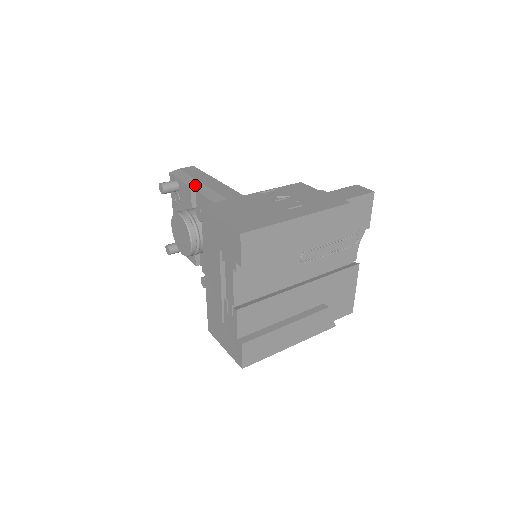
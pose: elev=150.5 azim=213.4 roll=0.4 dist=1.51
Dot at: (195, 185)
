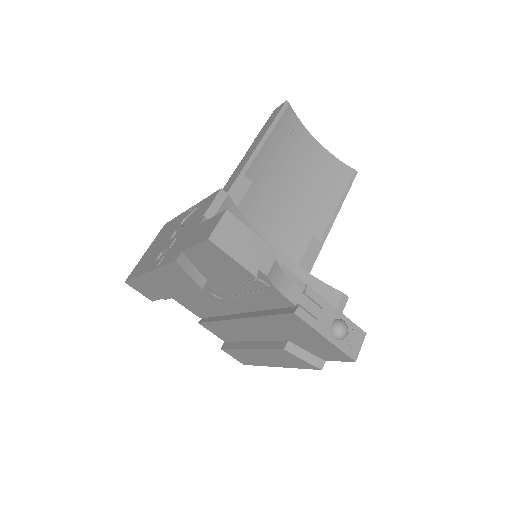
Dot at: occluded
